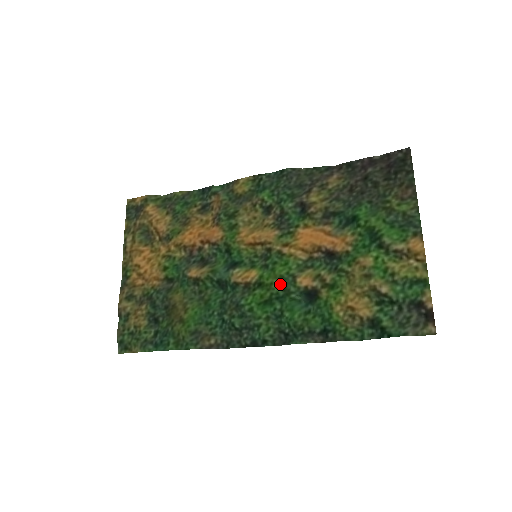
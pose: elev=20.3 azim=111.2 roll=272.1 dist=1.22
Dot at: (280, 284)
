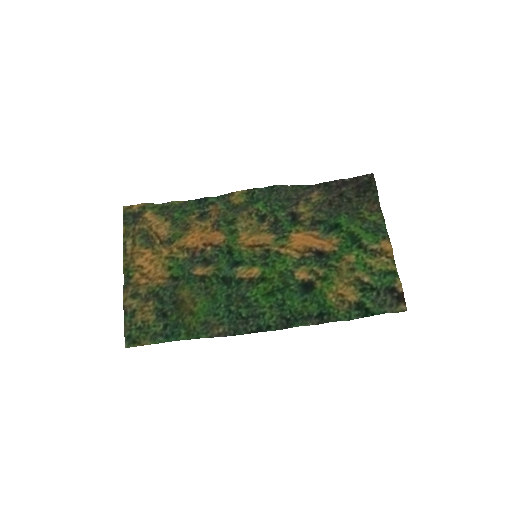
Dot at: (280, 278)
